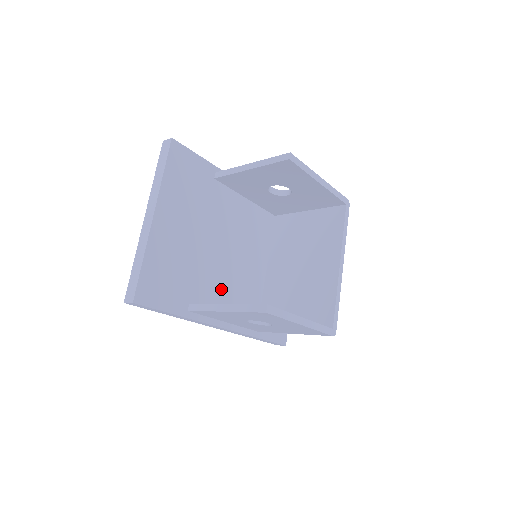
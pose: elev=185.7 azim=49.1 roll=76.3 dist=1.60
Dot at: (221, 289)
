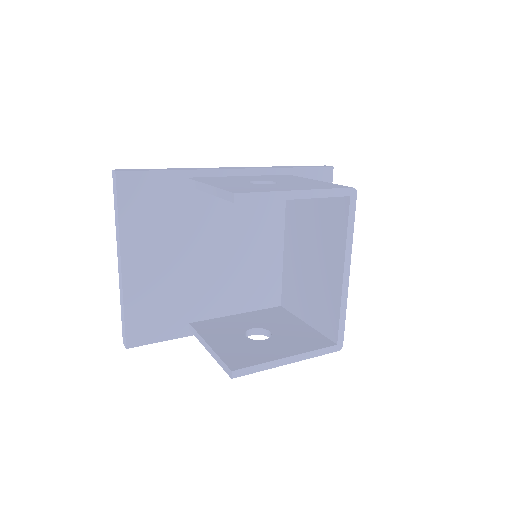
Dot at: (225, 294)
